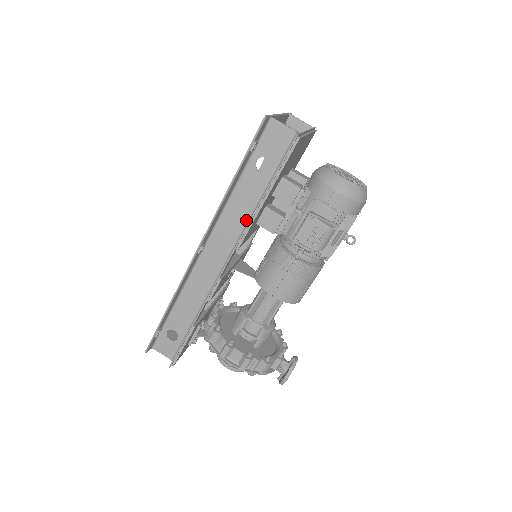
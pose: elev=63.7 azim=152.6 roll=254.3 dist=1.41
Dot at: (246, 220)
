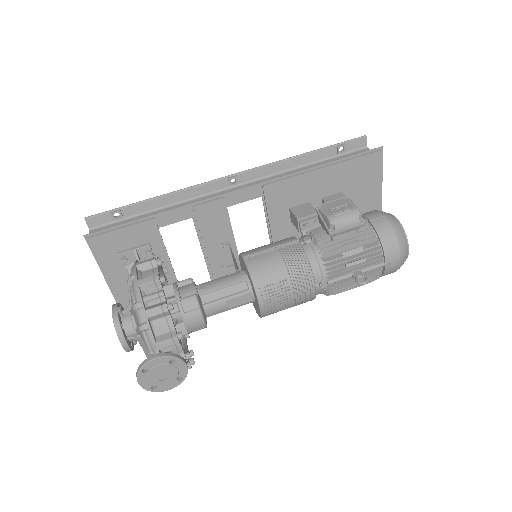
Dot at: occluded
